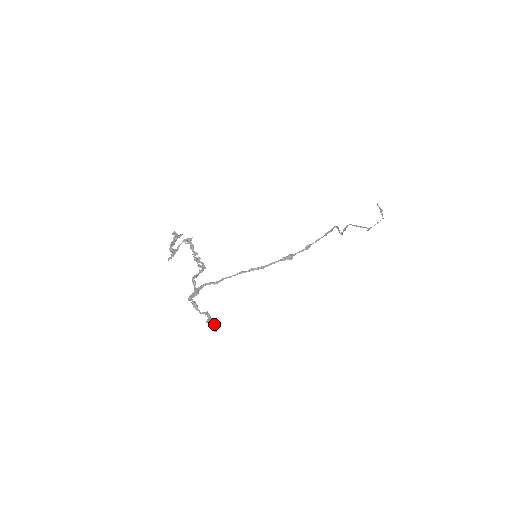
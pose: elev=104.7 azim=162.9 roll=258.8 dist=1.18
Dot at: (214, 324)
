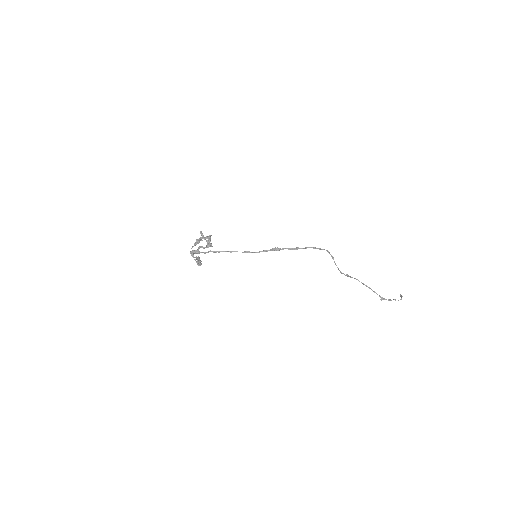
Dot at: (200, 263)
